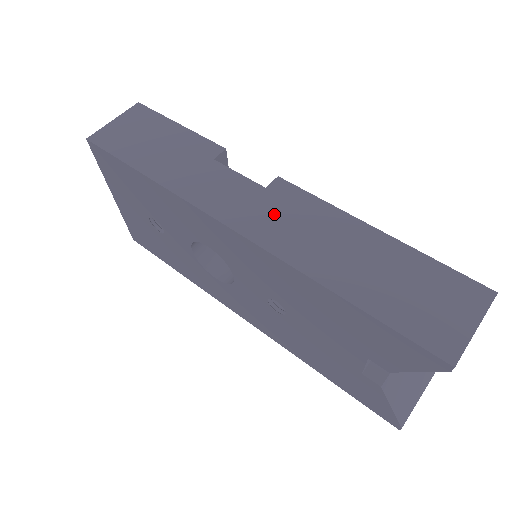
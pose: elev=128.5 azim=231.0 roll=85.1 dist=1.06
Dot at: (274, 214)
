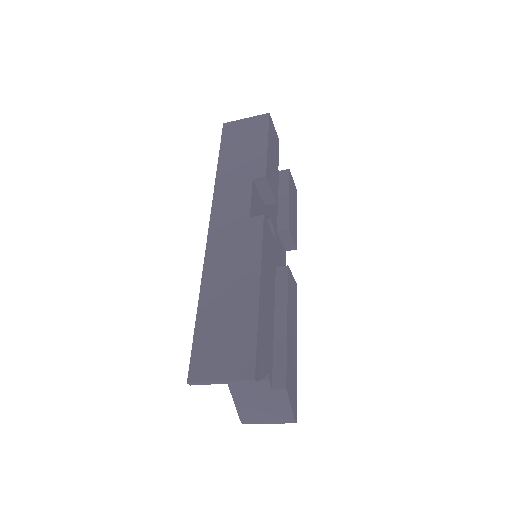
Dot at: (233, 235)
